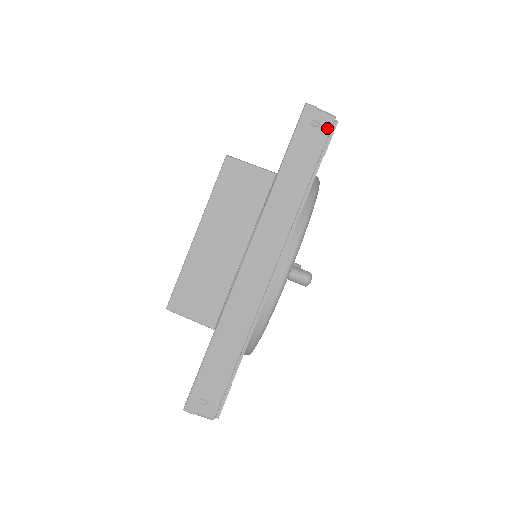
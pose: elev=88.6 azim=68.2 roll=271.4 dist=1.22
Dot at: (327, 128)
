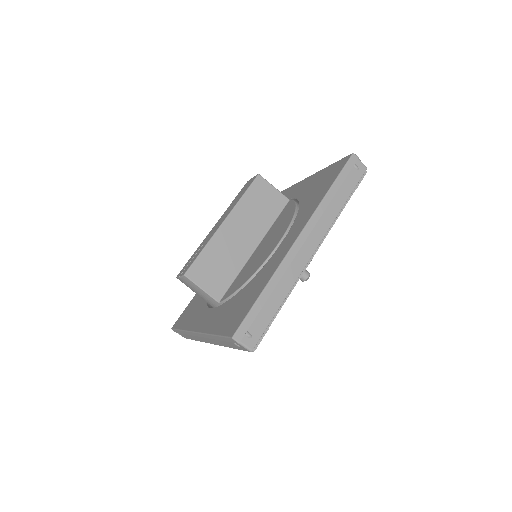
Dot at: (362, 172)
